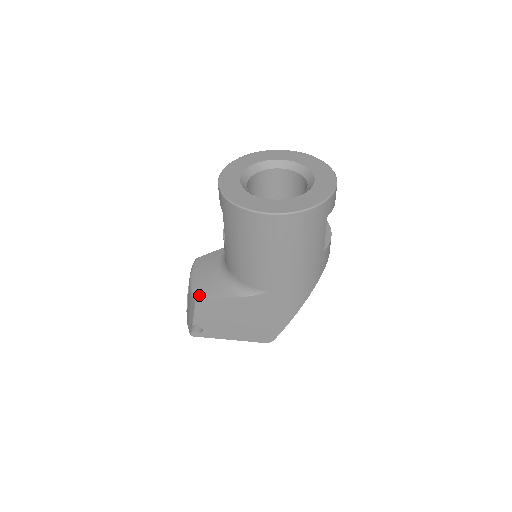
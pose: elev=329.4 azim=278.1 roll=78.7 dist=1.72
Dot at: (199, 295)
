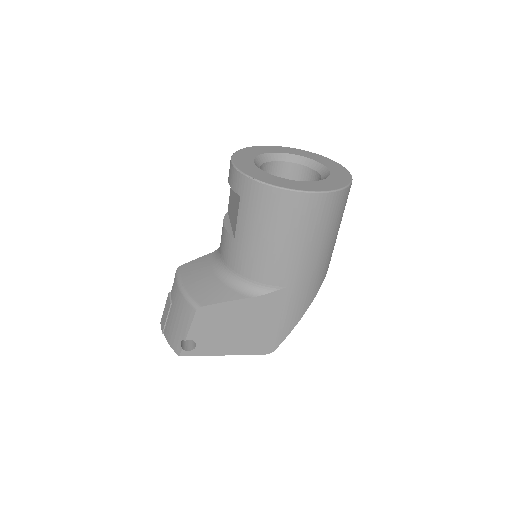
Dot at: (200, 301)
